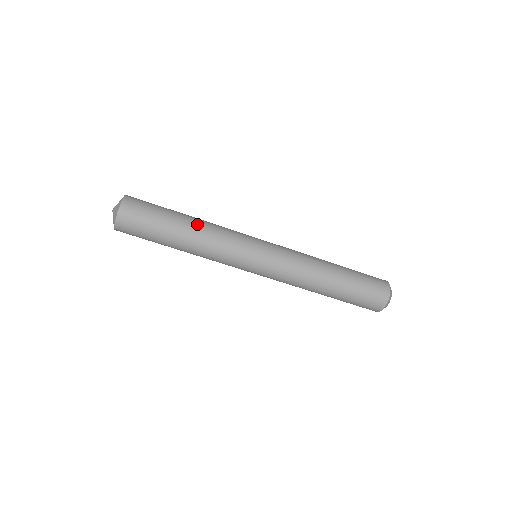
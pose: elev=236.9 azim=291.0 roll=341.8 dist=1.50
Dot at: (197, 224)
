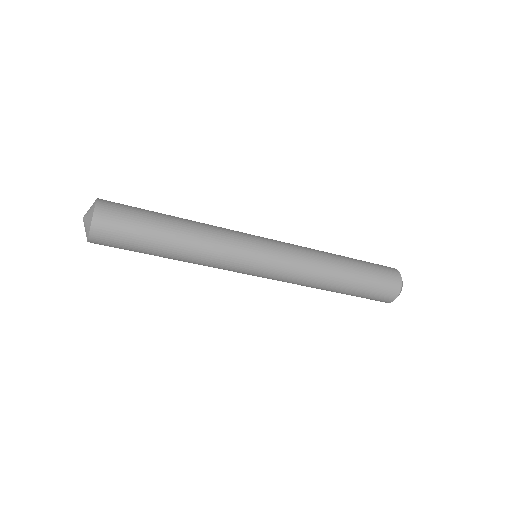
Dot at: (187, 231)
